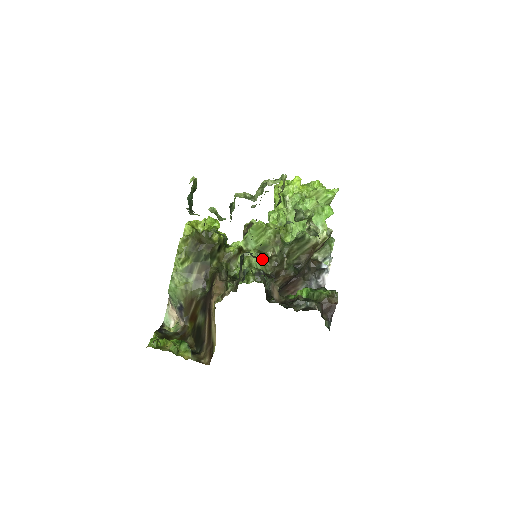
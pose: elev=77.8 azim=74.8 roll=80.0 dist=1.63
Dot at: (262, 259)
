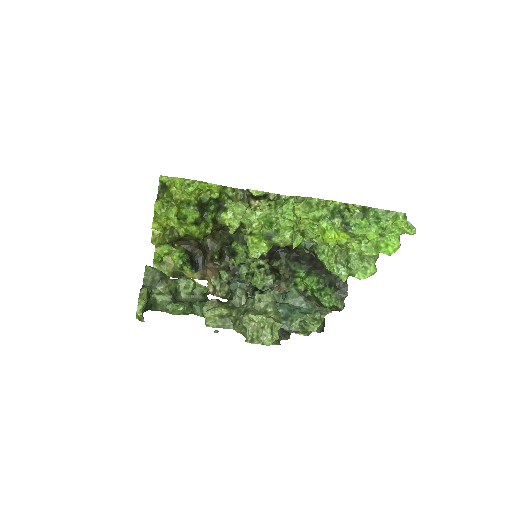
Dot at: occluded
